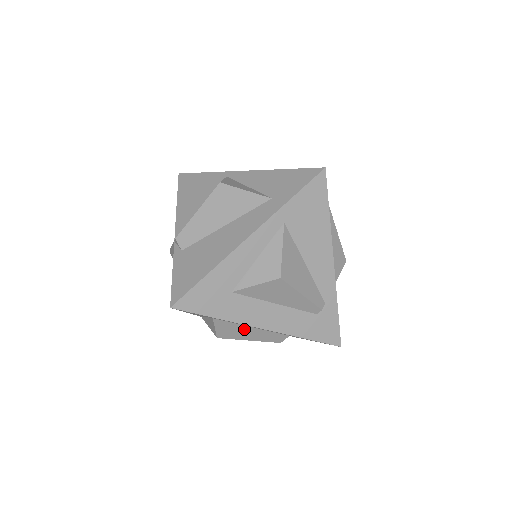
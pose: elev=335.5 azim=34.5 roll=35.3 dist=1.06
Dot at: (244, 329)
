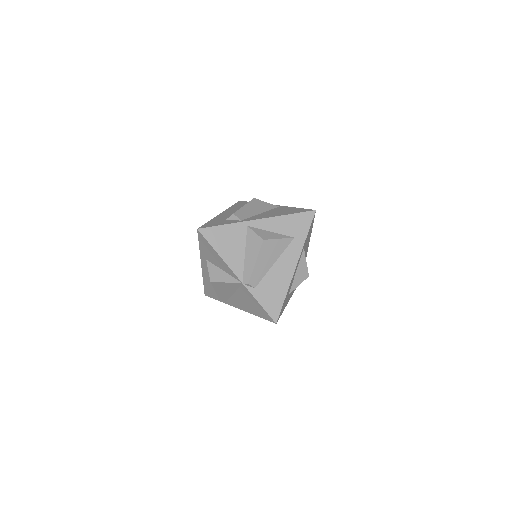
Dot at: occluded
